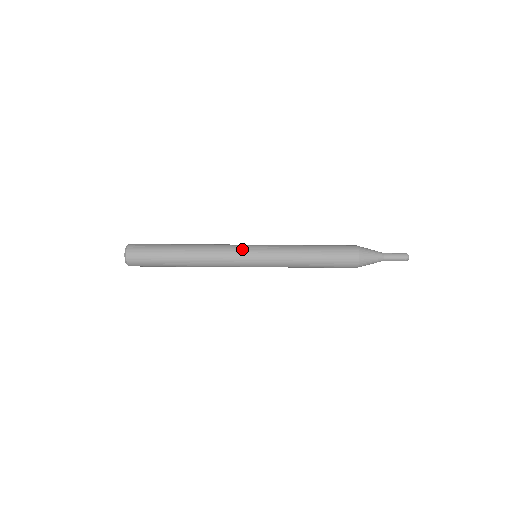
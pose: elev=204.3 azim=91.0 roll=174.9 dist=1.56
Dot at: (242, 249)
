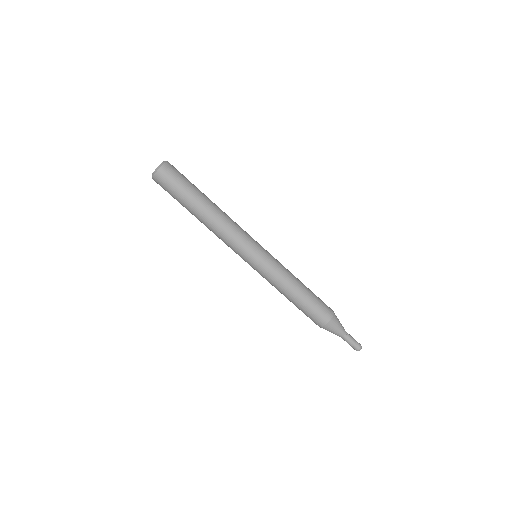
Dot at: occluded
